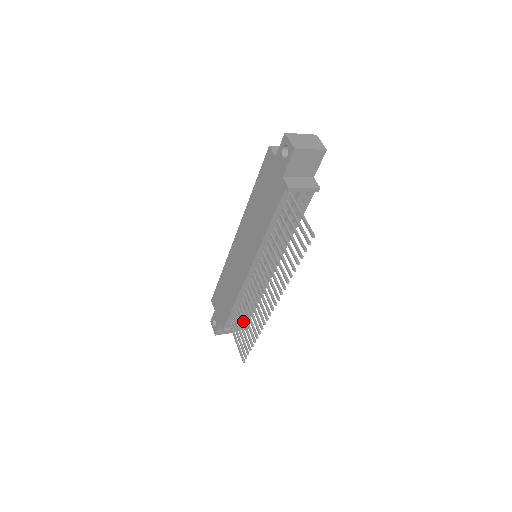
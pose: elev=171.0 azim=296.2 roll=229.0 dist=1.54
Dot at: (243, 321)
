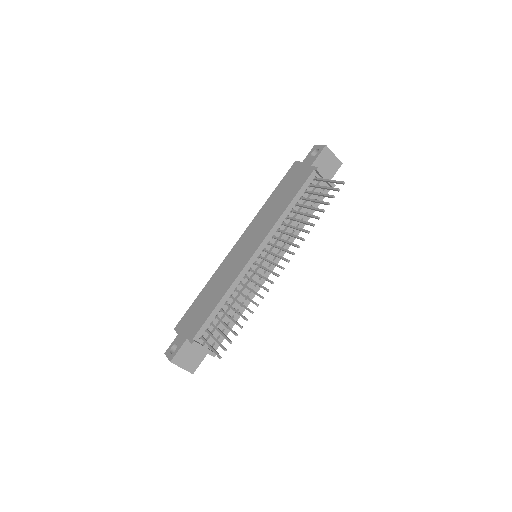
Dot at: (228, 315)
